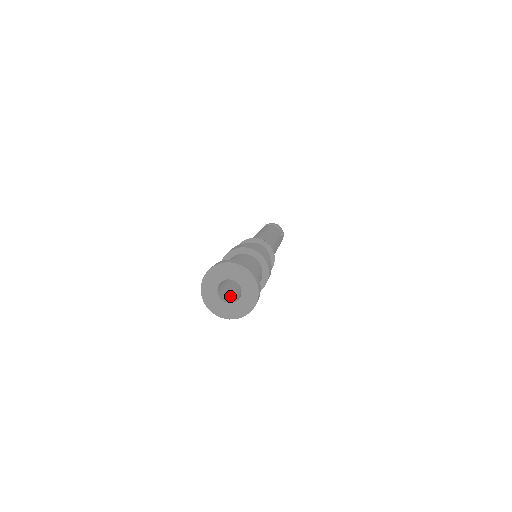
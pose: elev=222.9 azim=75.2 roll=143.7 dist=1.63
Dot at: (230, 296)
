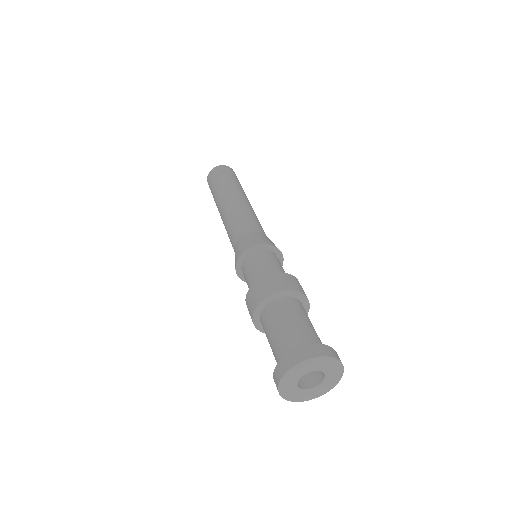
Dot at: occluded
